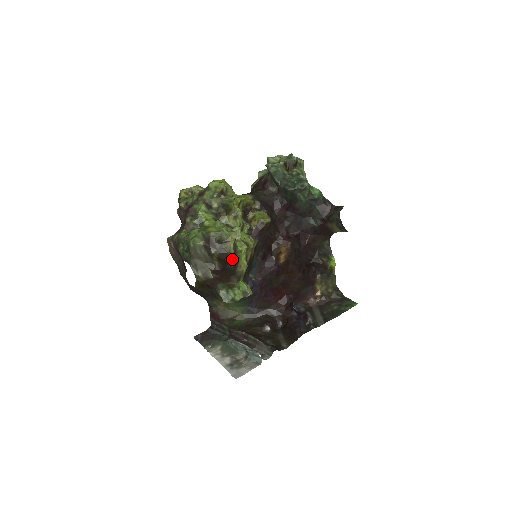
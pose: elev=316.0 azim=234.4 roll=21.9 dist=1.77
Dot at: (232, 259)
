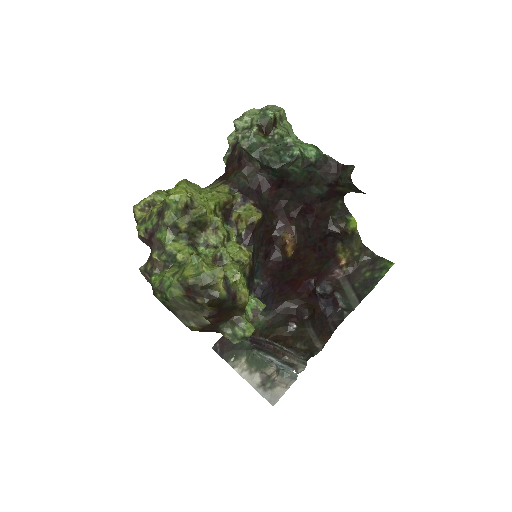
Dot at: (227, 299)
